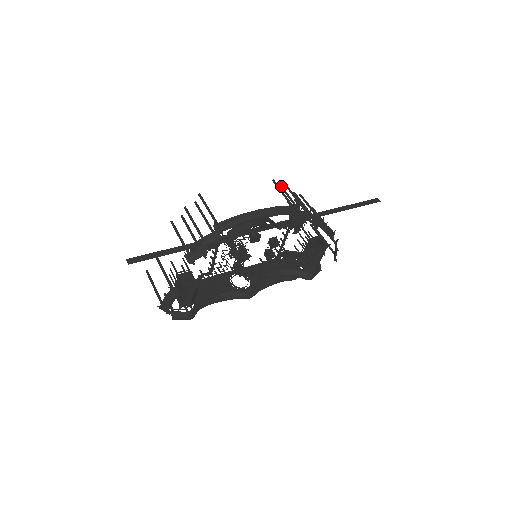
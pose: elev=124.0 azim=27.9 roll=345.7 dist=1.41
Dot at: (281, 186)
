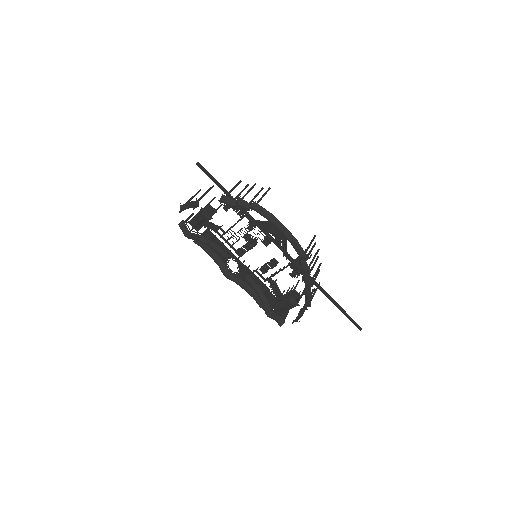
Dot at: (315, 243)
